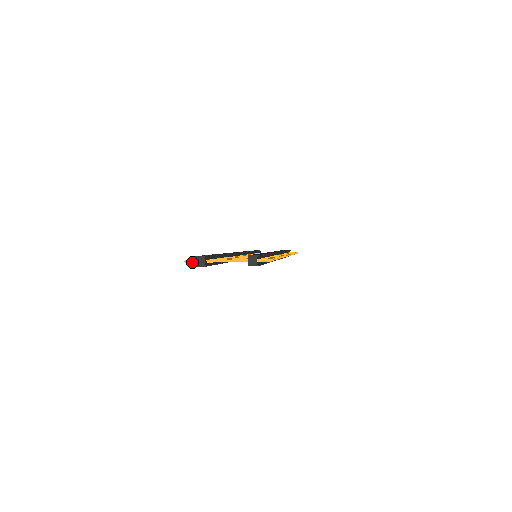
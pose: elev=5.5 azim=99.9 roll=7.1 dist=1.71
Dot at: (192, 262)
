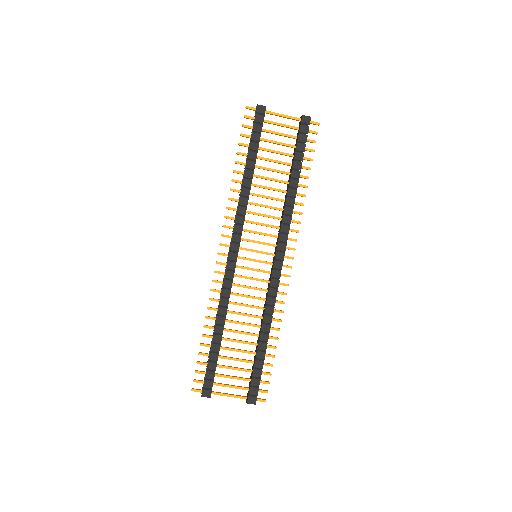
Dot at: (253, 107)
